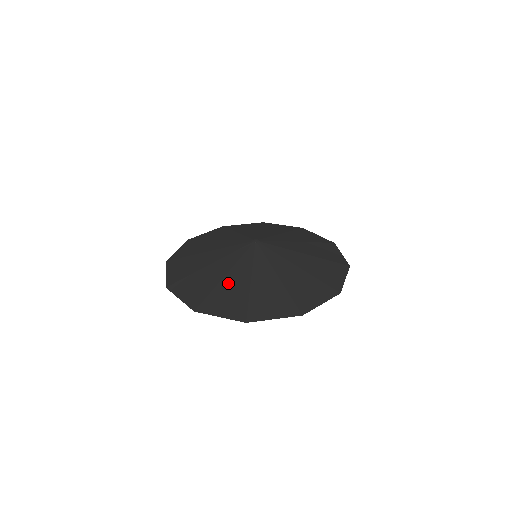
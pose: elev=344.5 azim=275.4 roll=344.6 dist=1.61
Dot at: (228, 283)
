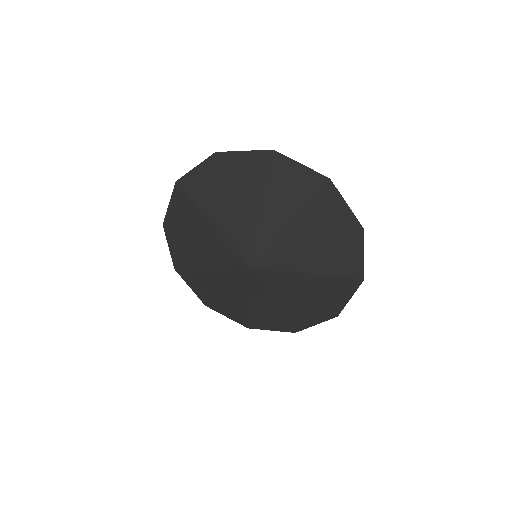
Dot at: (228, 297)
